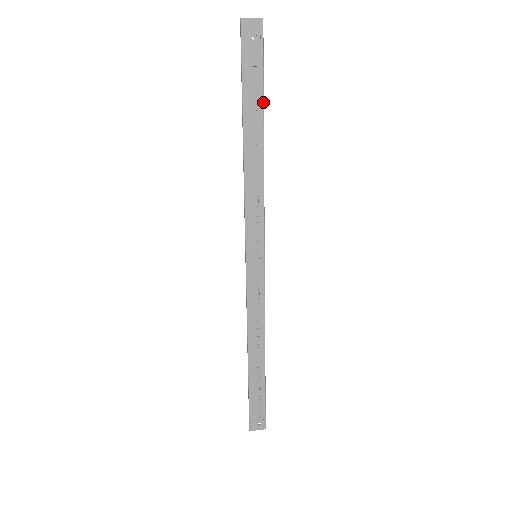
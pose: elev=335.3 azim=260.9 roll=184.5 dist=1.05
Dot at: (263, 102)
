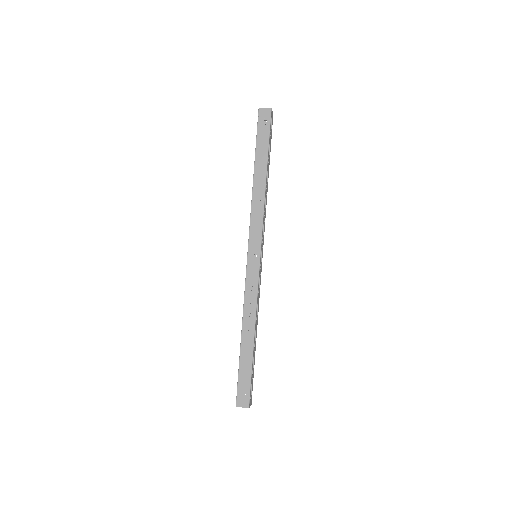
Dot at: (268, 154)
